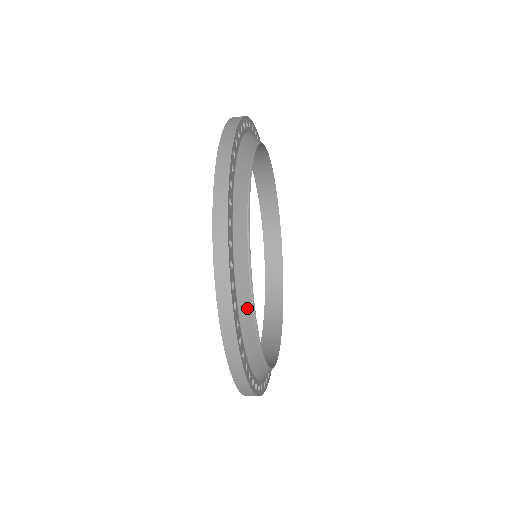
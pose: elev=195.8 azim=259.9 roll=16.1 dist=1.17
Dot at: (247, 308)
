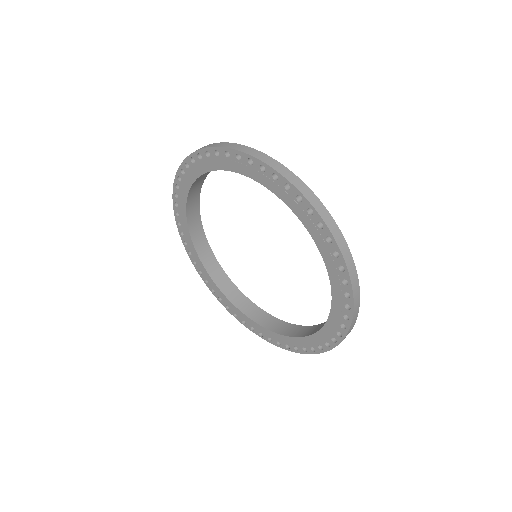
Dot at: occluded
